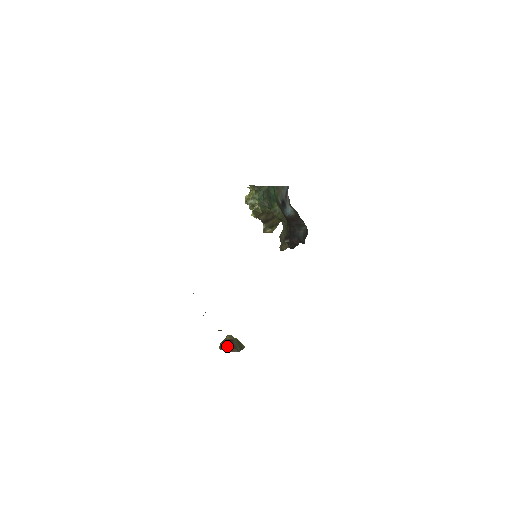
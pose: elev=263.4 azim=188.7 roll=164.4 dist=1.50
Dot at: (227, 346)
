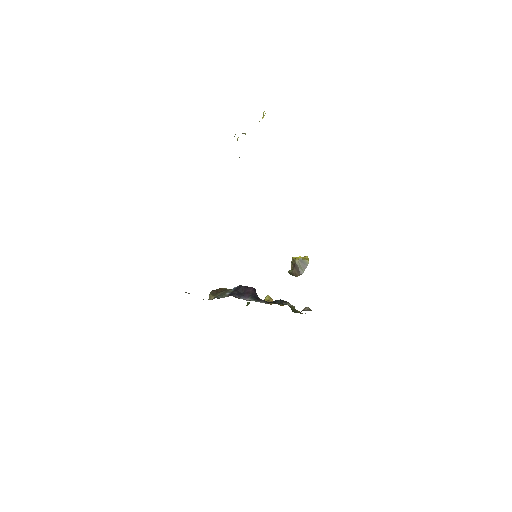
Dot at: (292, 273)
